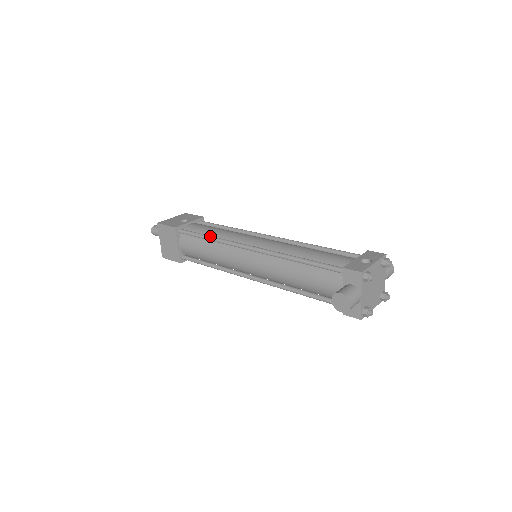
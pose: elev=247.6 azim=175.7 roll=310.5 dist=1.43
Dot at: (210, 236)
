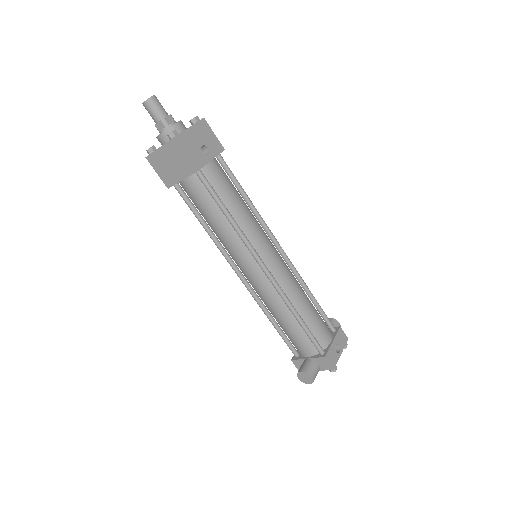
Dot at: (233, 219)
